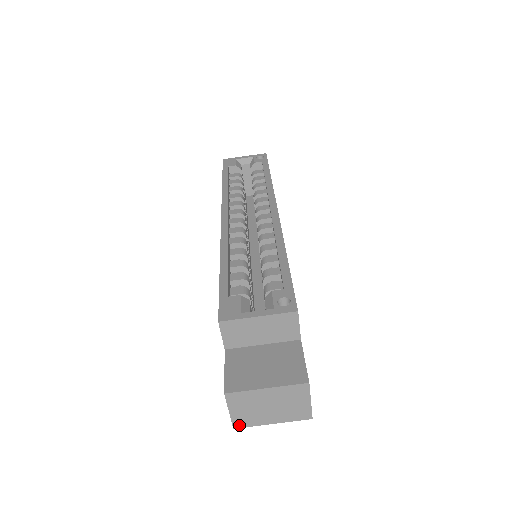
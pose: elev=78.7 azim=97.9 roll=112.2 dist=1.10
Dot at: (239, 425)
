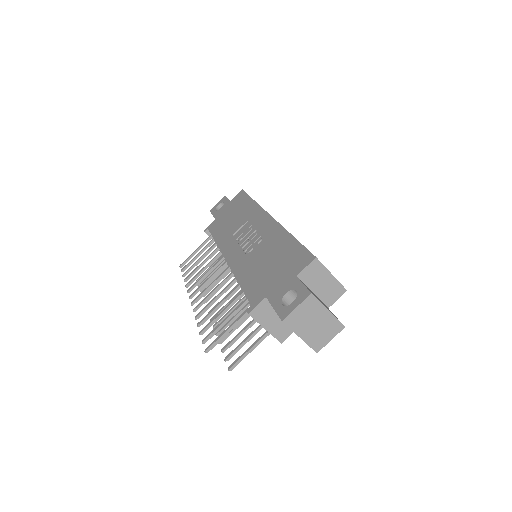
Dot at: (287, 321)
